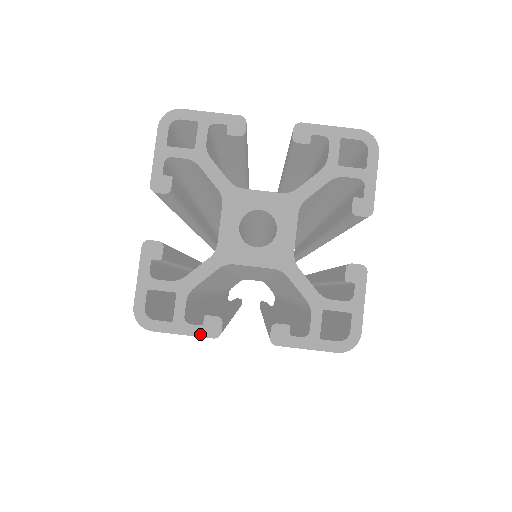
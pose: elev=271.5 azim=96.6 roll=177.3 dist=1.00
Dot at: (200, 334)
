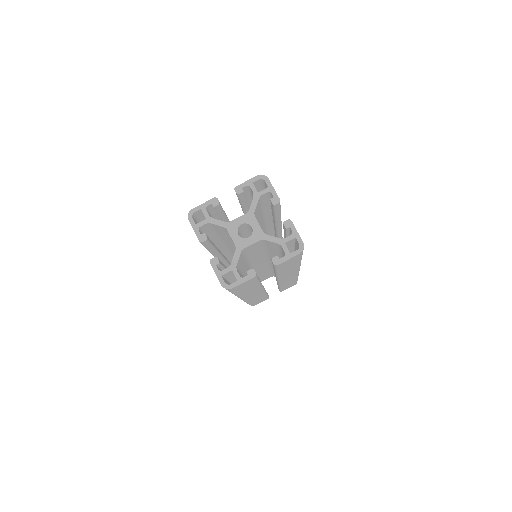
Dot at: (198, 236)
